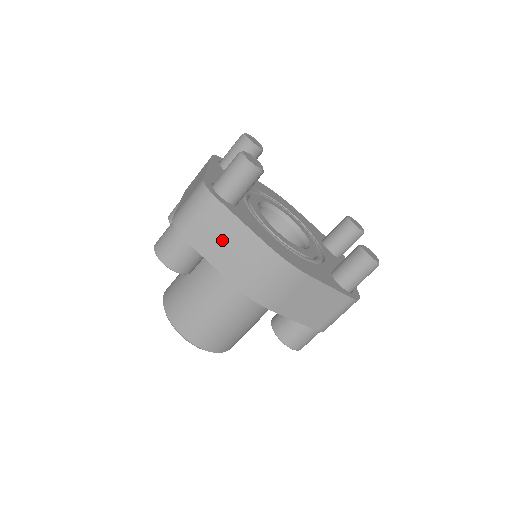
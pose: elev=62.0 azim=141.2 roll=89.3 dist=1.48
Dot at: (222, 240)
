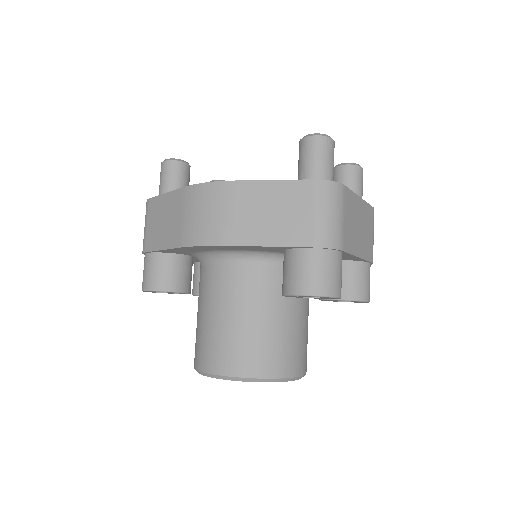
Dot at: (162, 222)
